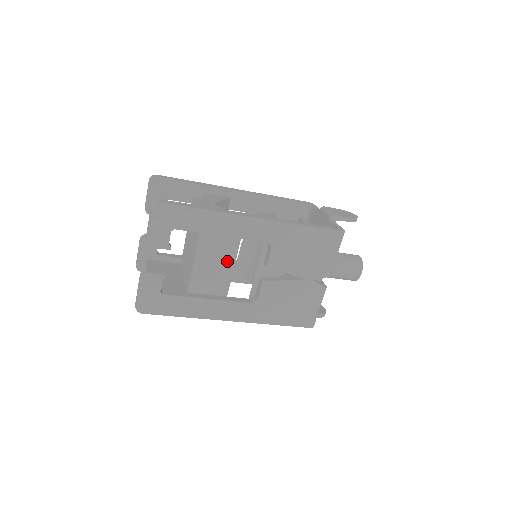
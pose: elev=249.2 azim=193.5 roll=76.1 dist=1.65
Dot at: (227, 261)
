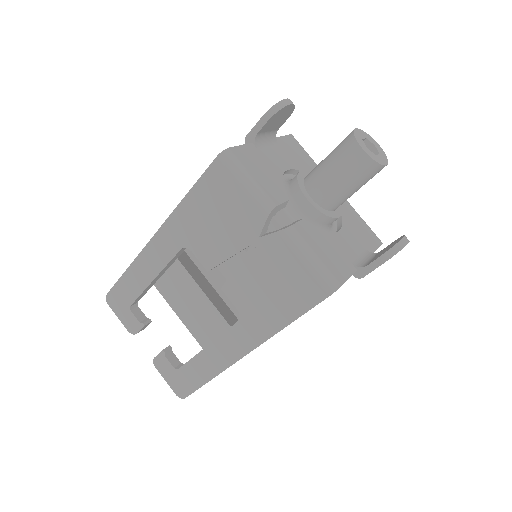
Dot at: (196, 294)
